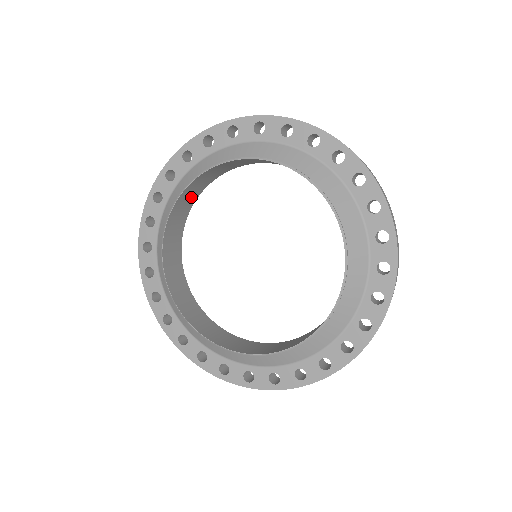
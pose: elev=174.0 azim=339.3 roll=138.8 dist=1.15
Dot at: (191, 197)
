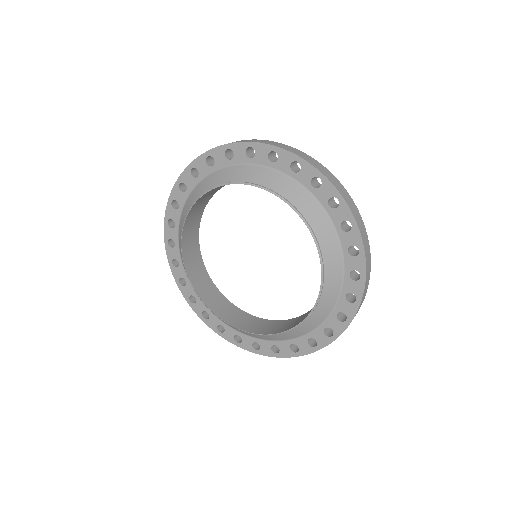
Dot at: (196, 218)
